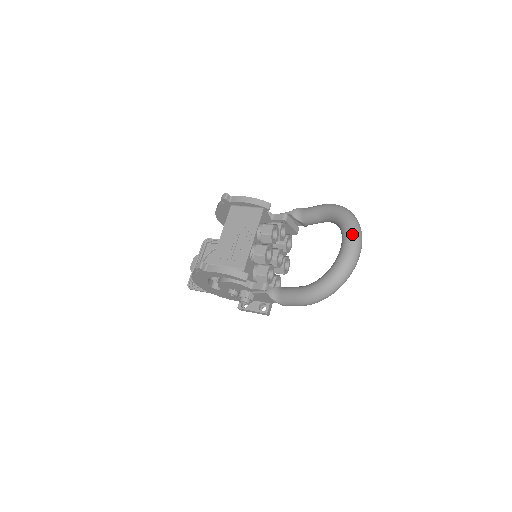
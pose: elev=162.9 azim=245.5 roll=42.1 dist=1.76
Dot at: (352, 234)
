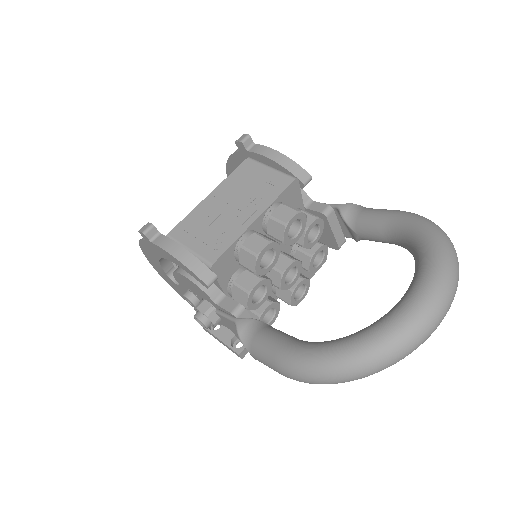
Dot at: (437, 280)
